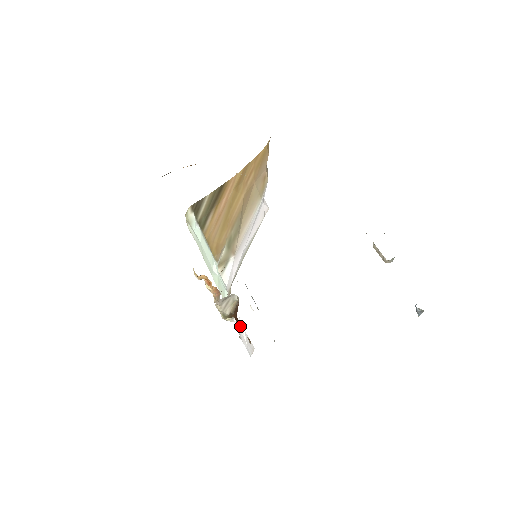
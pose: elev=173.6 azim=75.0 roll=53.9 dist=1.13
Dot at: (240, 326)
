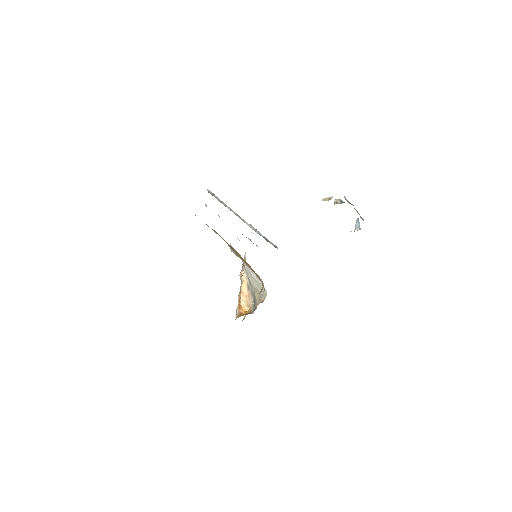
Dot at: occluded
